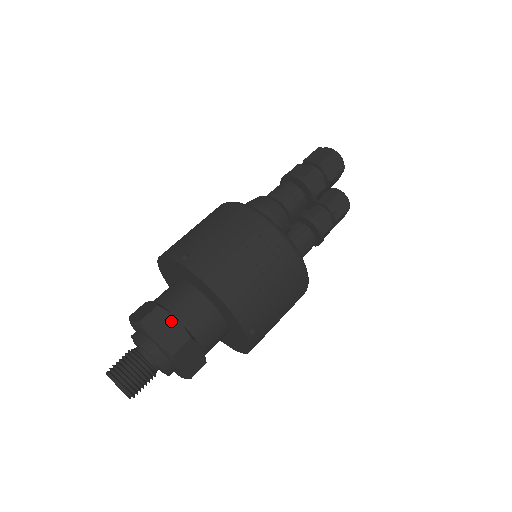
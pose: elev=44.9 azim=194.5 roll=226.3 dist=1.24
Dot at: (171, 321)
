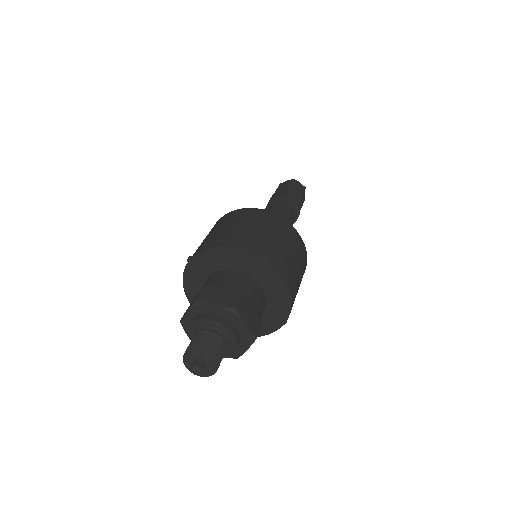
Dot at: (251, 309)
